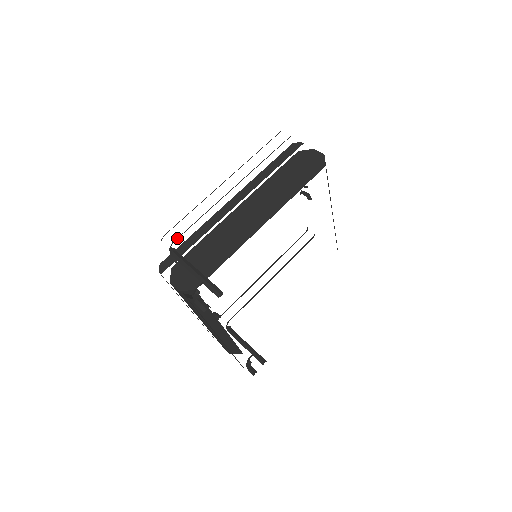
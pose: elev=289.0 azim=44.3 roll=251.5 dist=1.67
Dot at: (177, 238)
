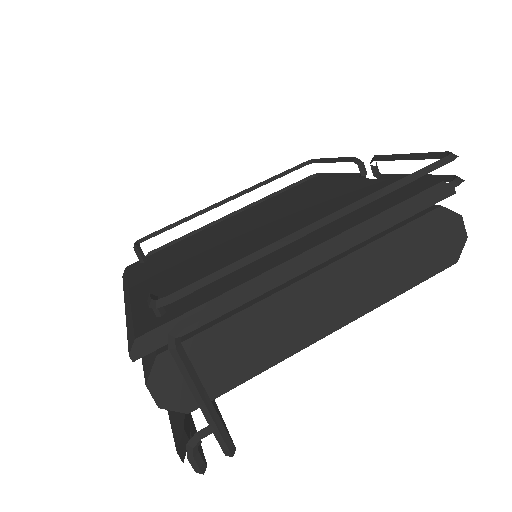
Dot at: (192, 320)
